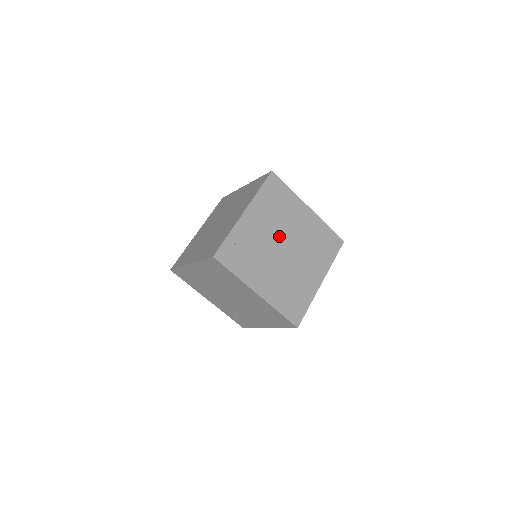
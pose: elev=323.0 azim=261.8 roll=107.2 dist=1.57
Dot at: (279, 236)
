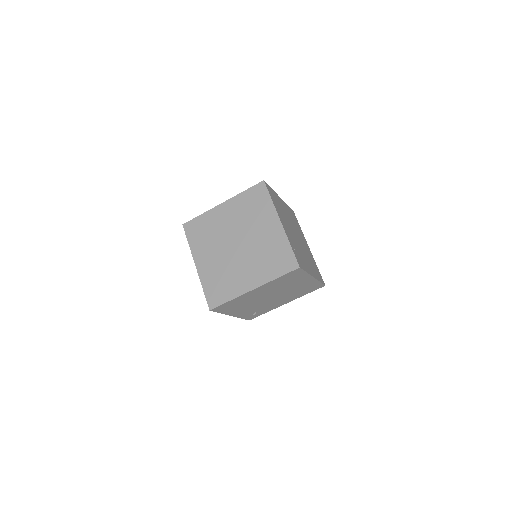
Dot at: (291, 229)
